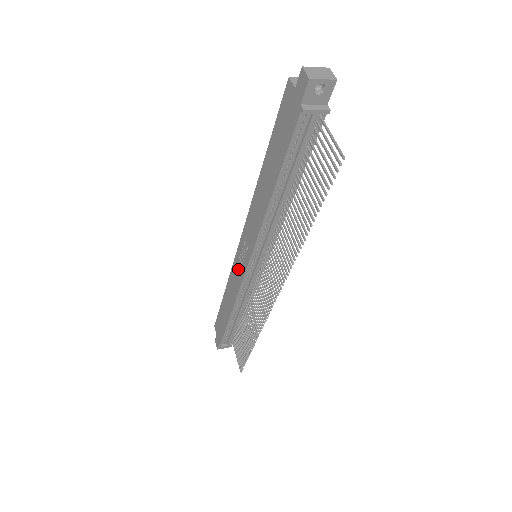
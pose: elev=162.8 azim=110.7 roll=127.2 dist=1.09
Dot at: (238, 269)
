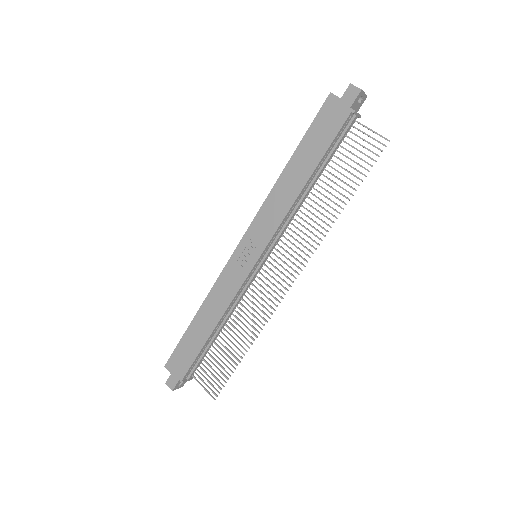
Dot at: (234, 274)
